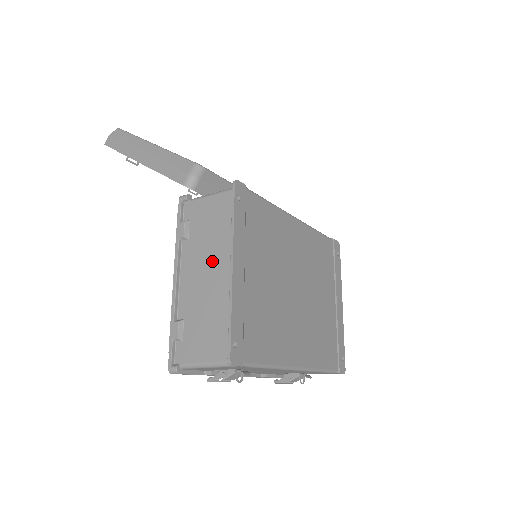
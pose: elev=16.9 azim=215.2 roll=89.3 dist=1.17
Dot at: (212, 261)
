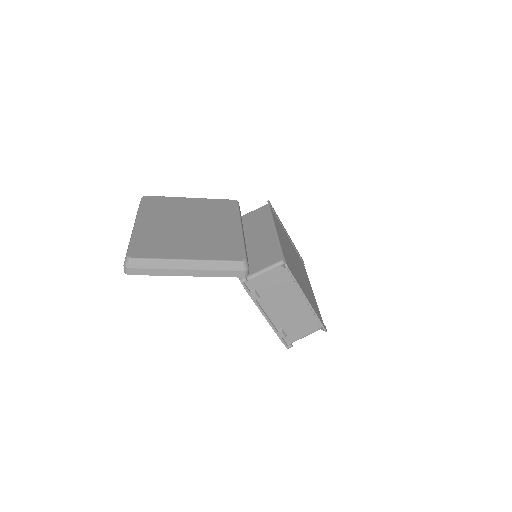
Dot at: (285, 300)
